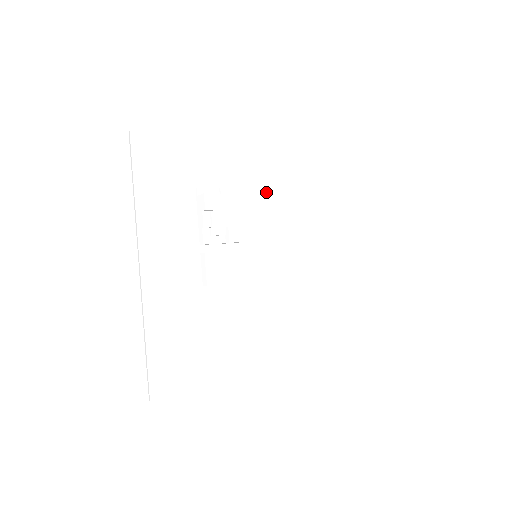
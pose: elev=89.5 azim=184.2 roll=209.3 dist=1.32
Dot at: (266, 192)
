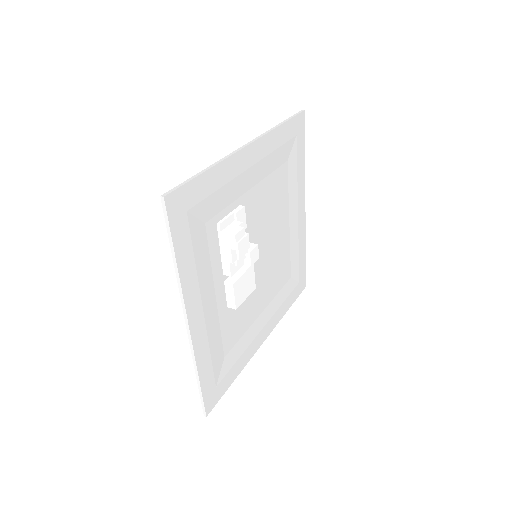
Dot at: (260, 192)
